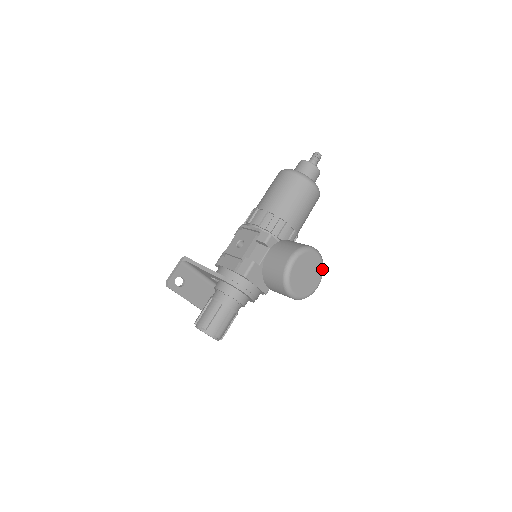
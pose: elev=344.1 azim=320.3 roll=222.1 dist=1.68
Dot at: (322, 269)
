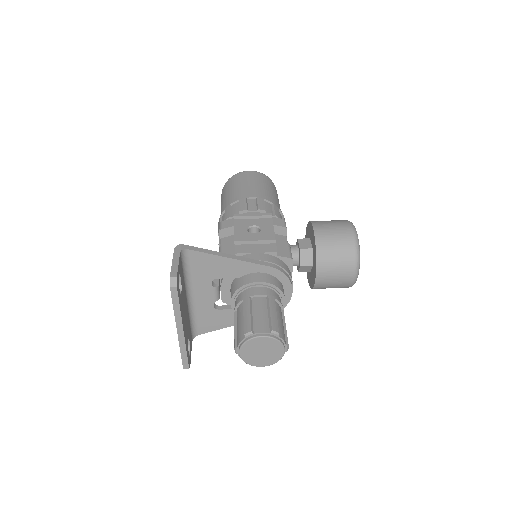
Dot at: occluded
